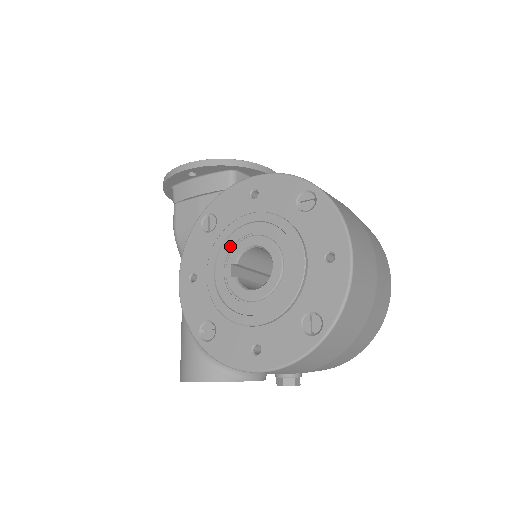
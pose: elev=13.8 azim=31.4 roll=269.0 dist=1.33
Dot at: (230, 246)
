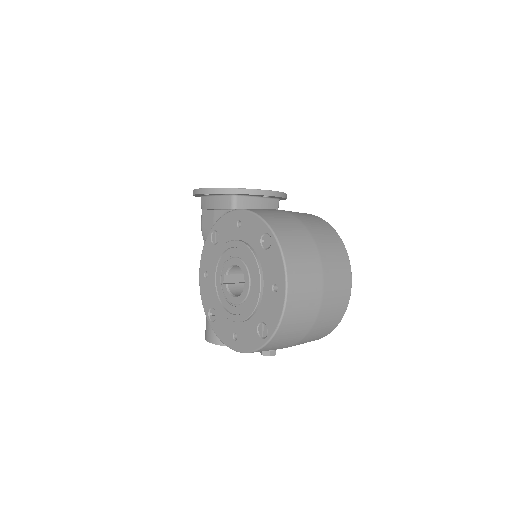
Dot at: (224, 260)
